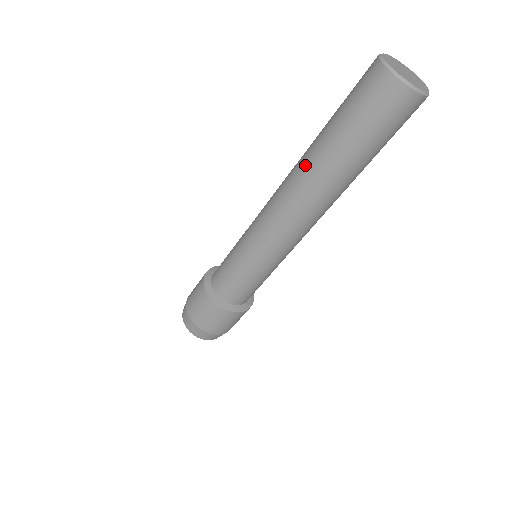
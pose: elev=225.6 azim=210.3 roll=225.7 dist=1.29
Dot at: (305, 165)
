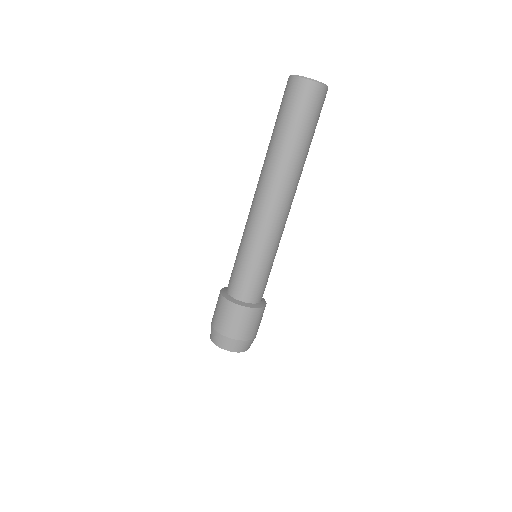
Dot at: (278, 164)
